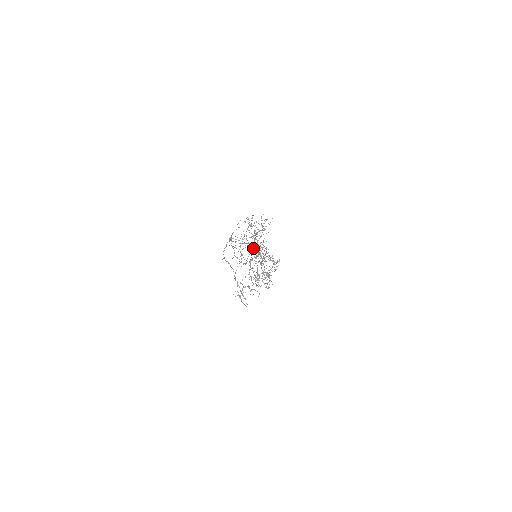
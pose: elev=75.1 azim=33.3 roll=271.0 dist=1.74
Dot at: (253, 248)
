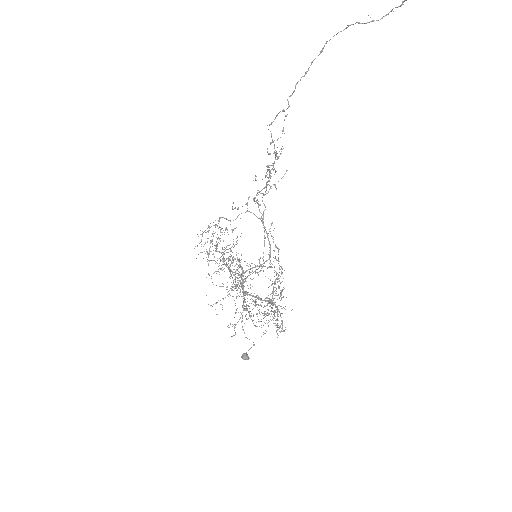
Dot at: (263, 217)
